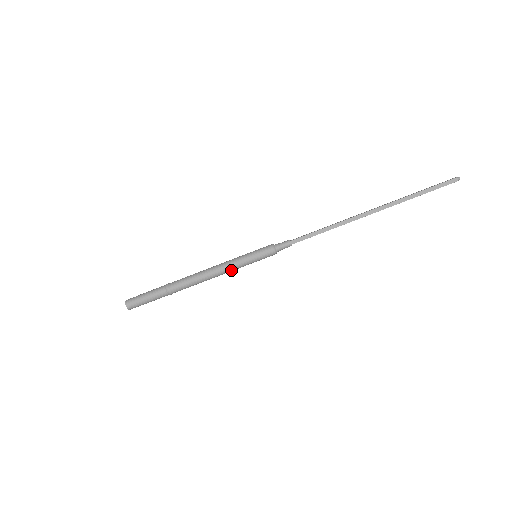
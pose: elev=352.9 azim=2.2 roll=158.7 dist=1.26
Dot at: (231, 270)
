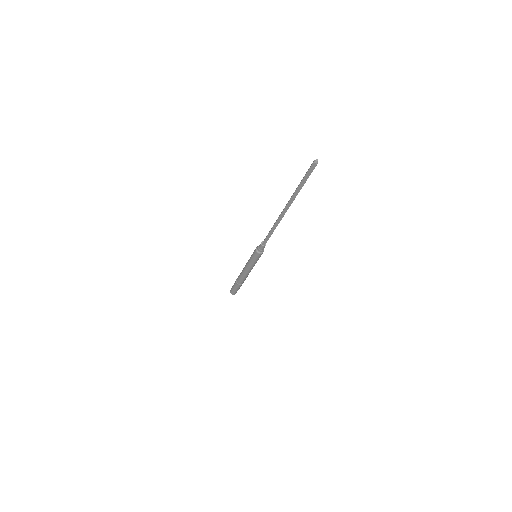
Dot at: (252, 267)
